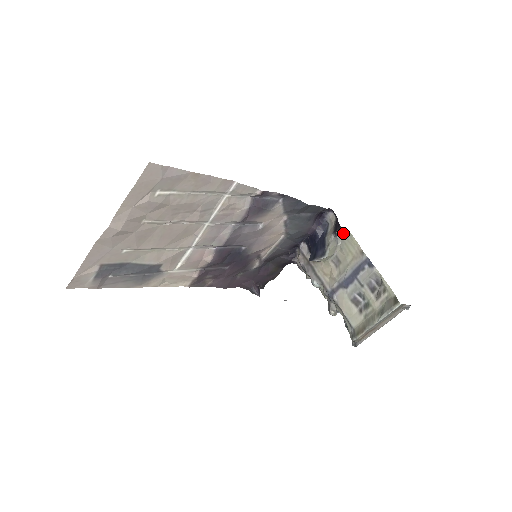
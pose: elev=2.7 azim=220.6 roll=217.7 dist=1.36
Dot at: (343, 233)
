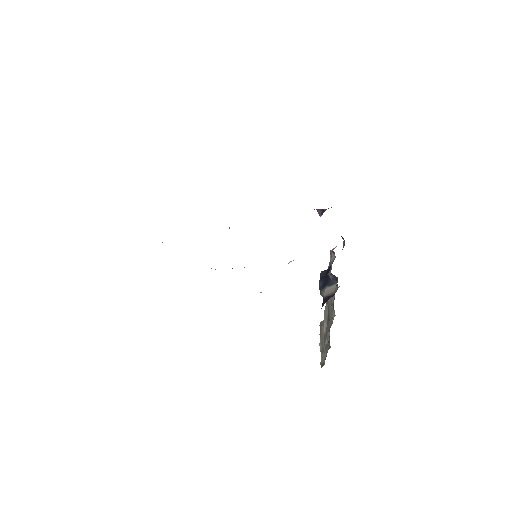
Dot at: (333, 304)
